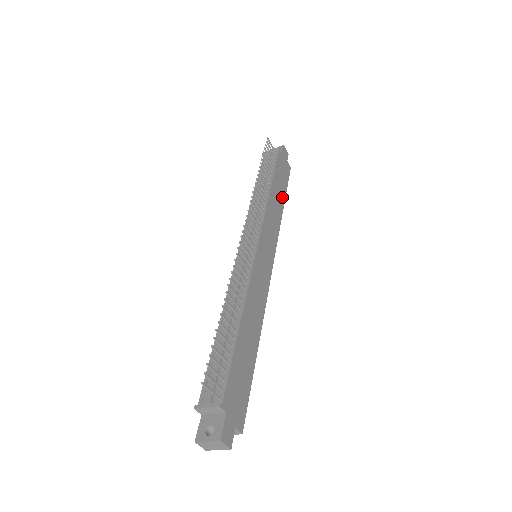
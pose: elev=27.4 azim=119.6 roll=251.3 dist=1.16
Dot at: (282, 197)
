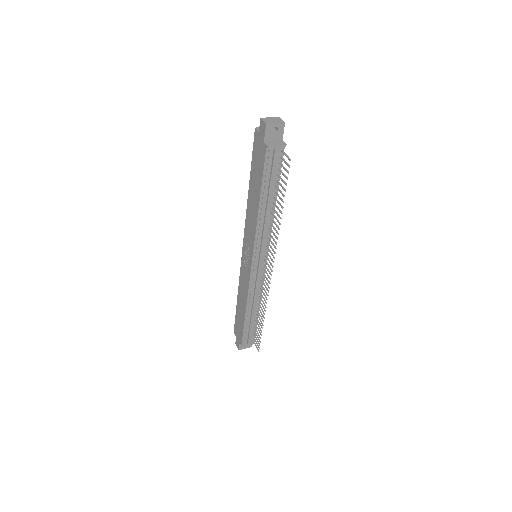
Dot at: occluded
